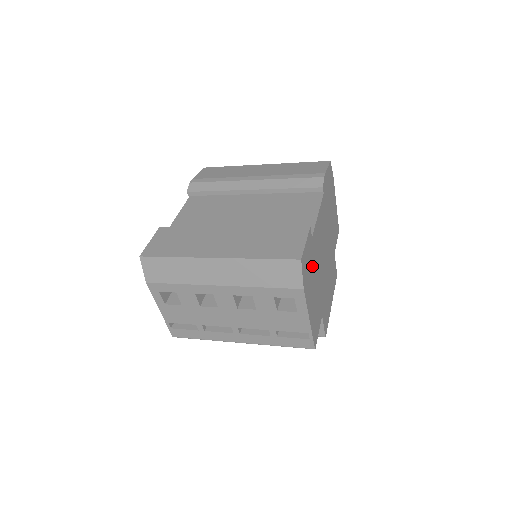
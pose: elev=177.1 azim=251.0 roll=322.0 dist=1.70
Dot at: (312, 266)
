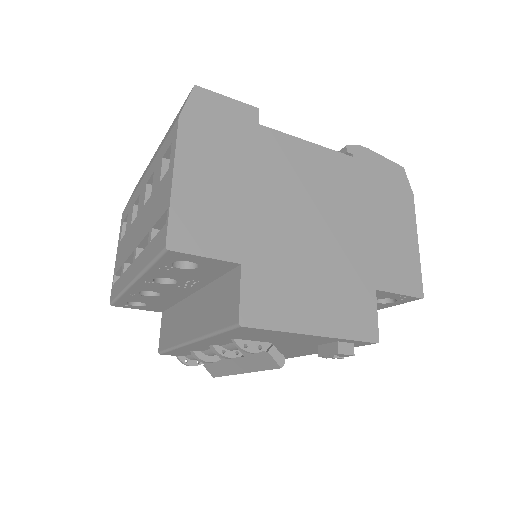
Dot at: (237, 148)
